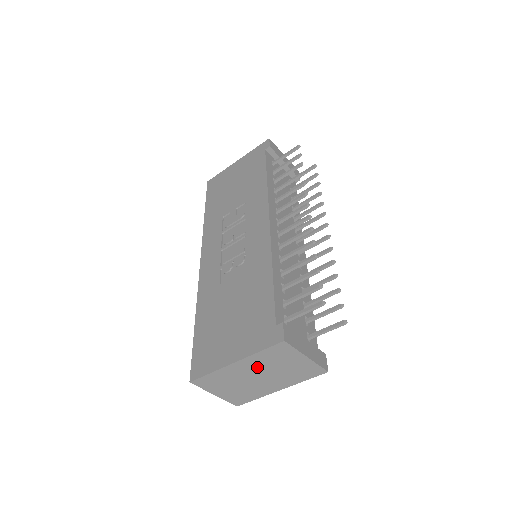
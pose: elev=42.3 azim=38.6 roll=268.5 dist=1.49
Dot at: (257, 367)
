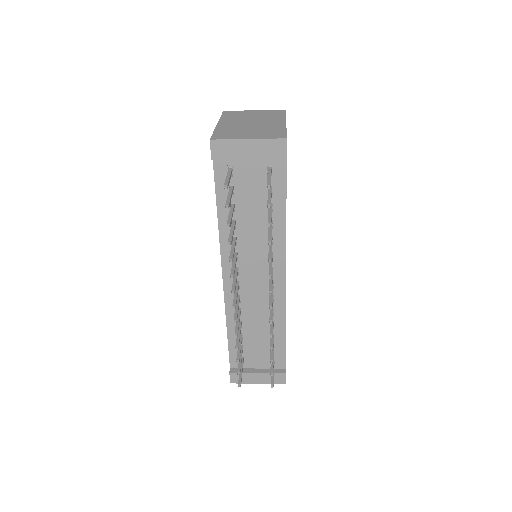
Dot at: occluded
